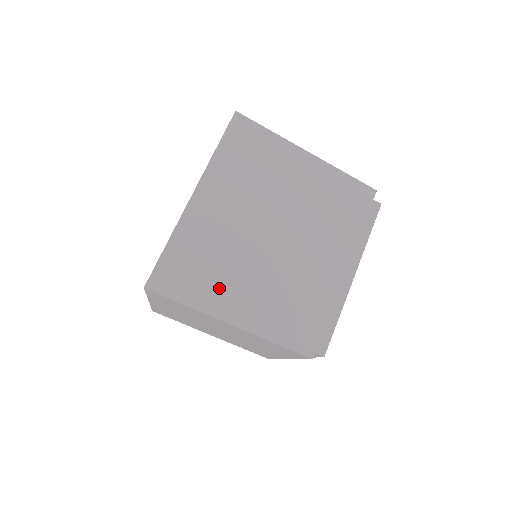
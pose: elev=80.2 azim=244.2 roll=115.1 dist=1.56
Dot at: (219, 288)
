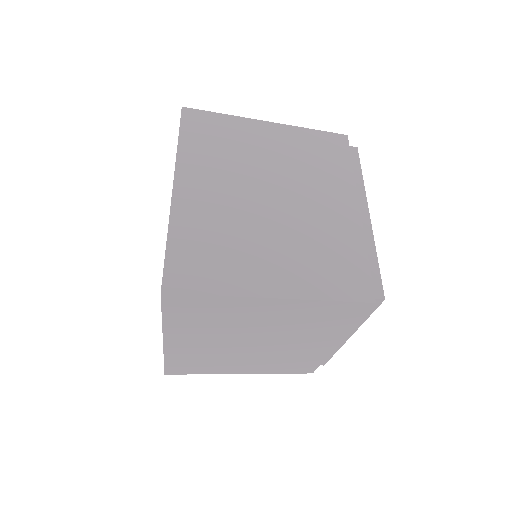
Dot at: (222, 367)
